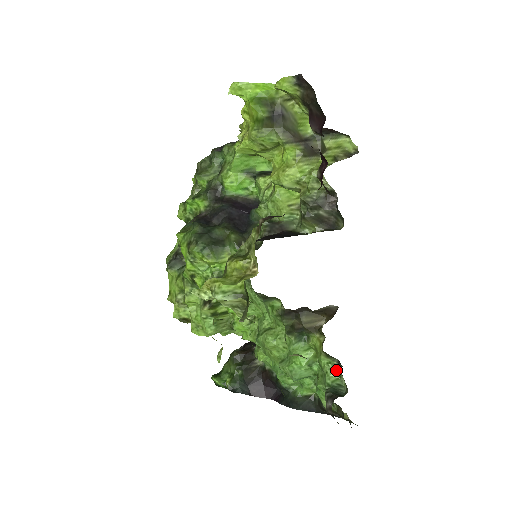
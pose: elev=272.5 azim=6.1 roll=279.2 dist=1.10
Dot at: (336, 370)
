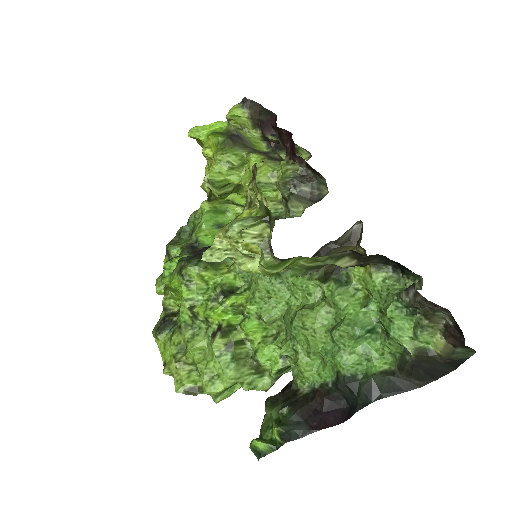
Dot at: (396, 281)
